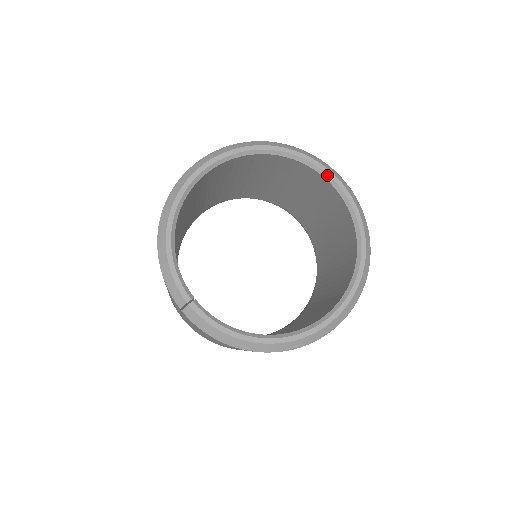
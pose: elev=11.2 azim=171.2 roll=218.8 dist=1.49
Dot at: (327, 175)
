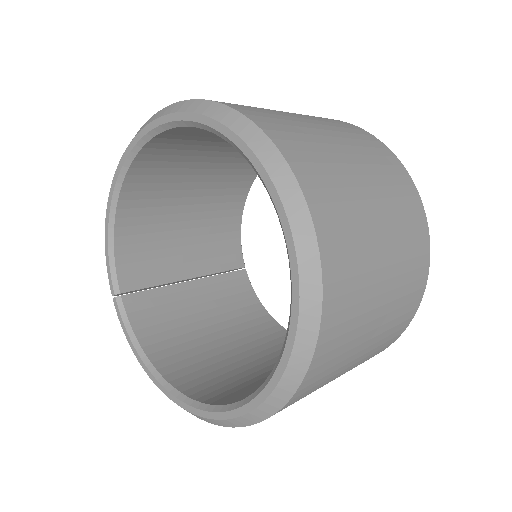
Dot at: (272, 200)
